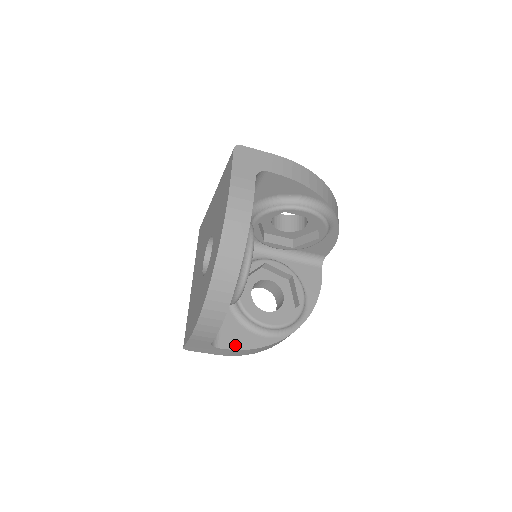
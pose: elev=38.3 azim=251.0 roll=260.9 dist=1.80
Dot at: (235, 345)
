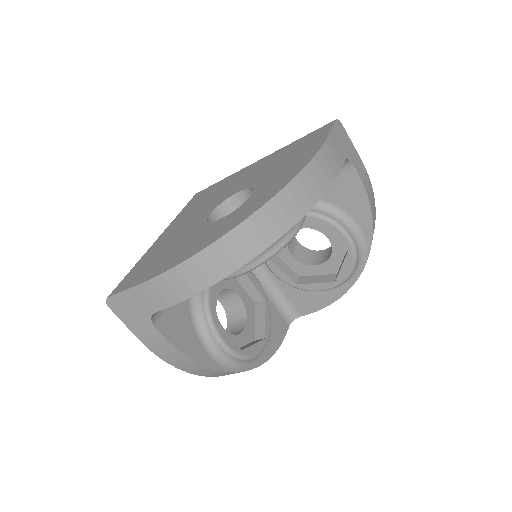
Dot at: (312, 308)
